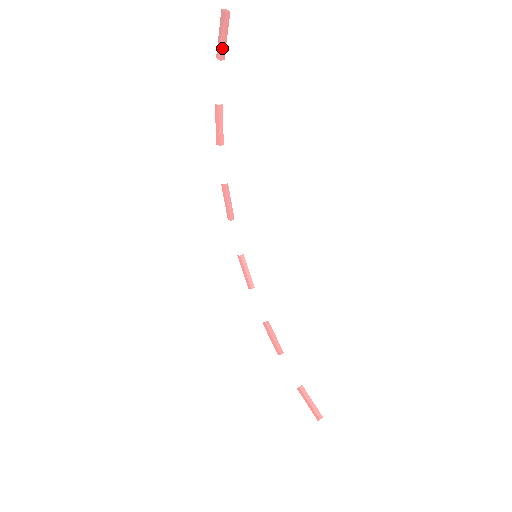
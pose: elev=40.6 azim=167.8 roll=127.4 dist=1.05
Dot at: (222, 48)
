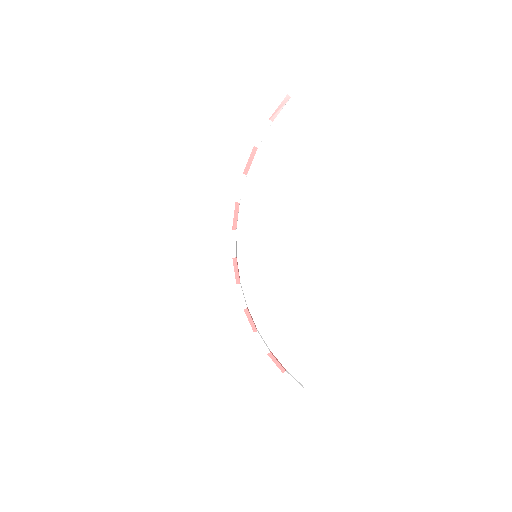
Dot at: occluded
